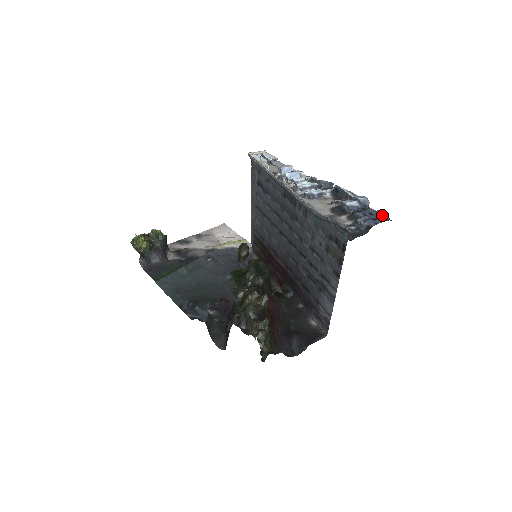
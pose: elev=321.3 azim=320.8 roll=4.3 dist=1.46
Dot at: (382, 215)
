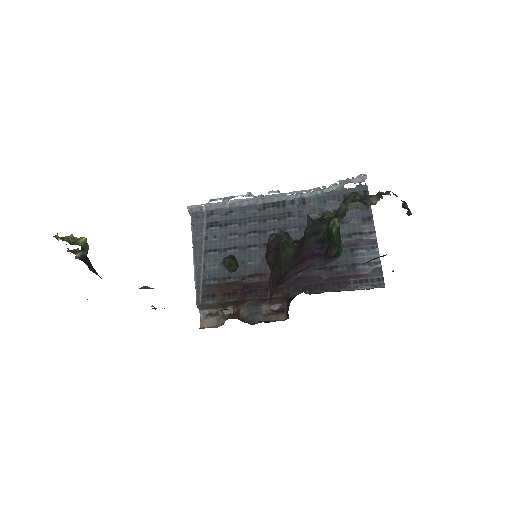
Dot at: occluded
